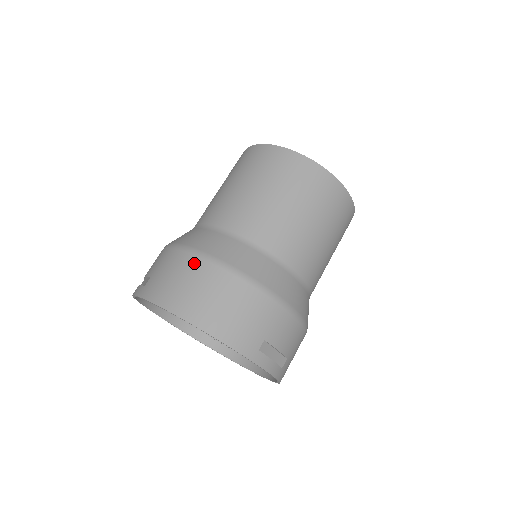
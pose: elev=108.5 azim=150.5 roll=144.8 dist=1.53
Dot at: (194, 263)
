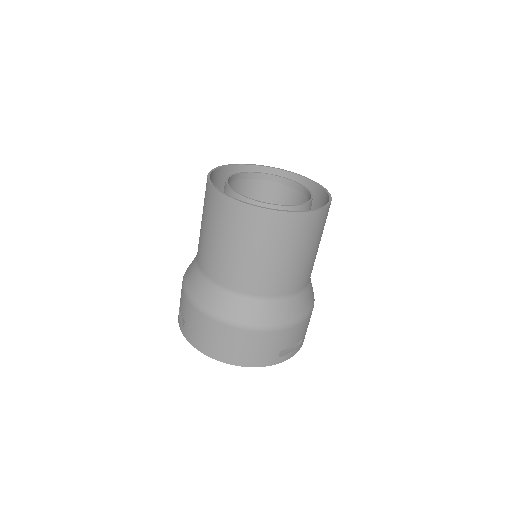
Dot at: (210, 323)
